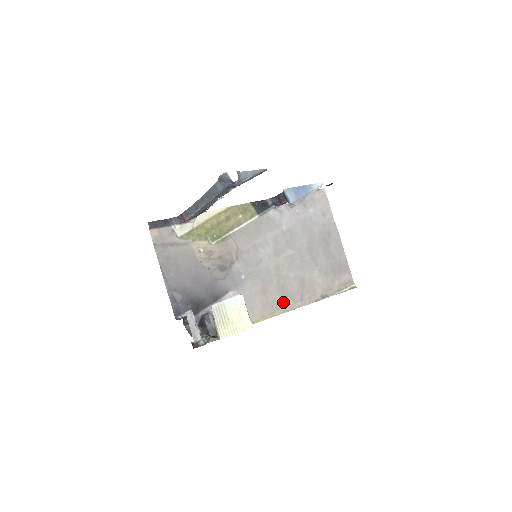
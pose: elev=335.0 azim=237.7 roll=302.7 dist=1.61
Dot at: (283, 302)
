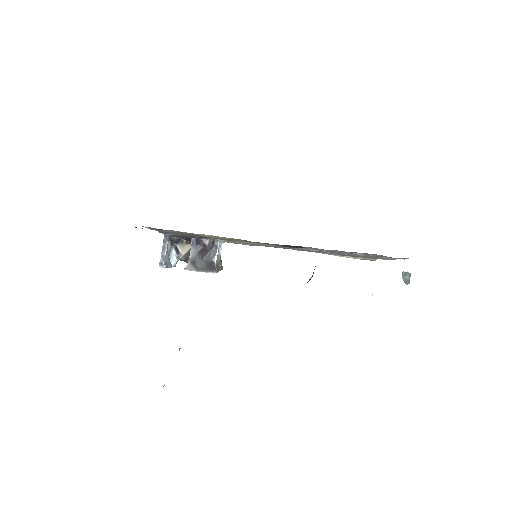
Dot at: occluded
